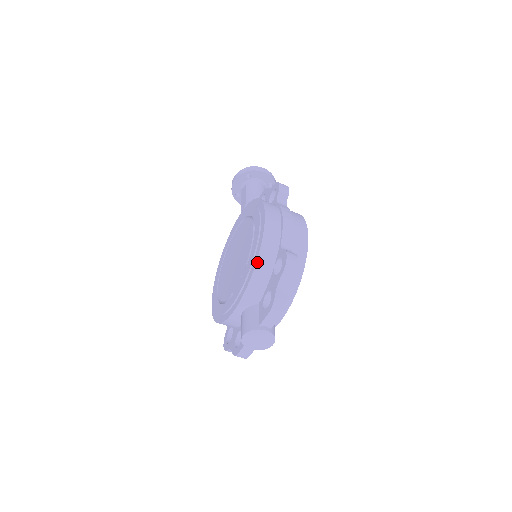
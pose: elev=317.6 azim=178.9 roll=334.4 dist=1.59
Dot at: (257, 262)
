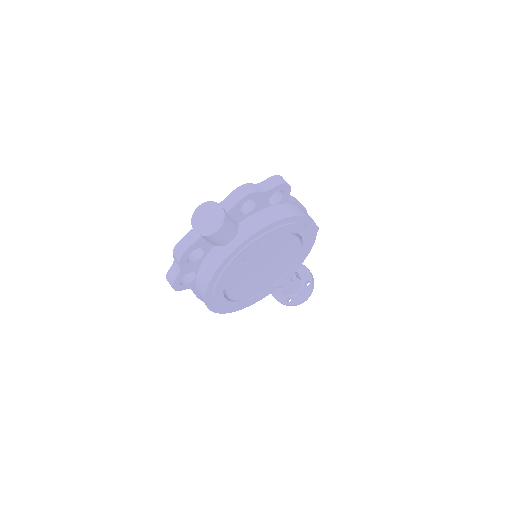
Dot at: occluded
